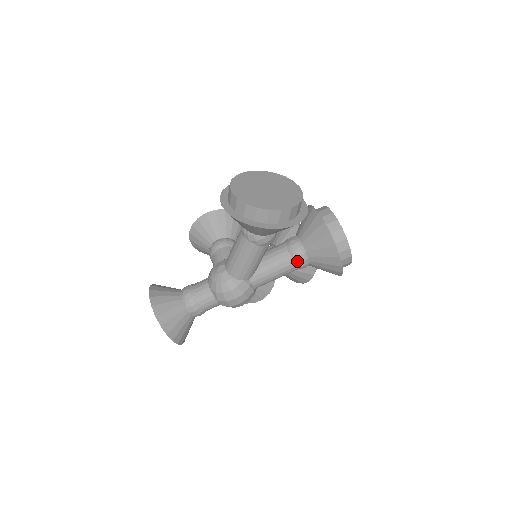
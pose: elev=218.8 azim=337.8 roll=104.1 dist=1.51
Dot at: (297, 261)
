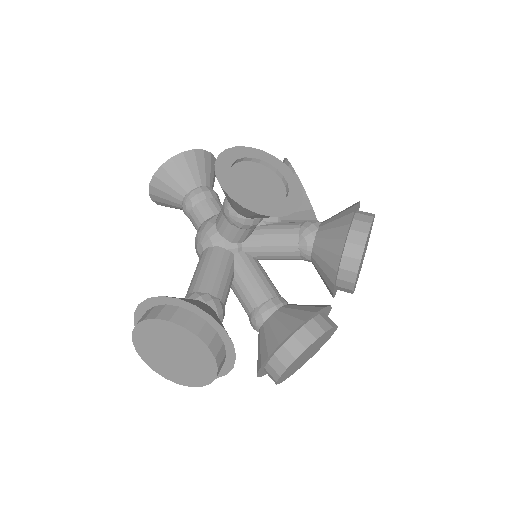
Dot at: occluded
